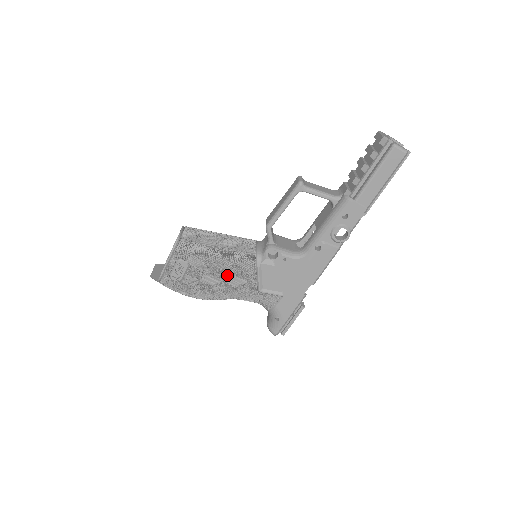
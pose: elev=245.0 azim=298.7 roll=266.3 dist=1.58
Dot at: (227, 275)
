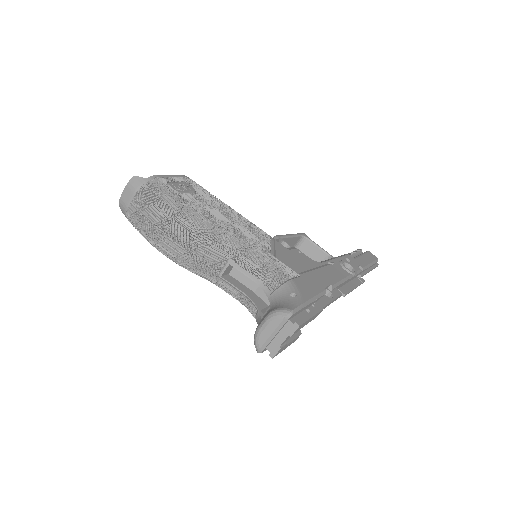
Dot at: (237, 222)
